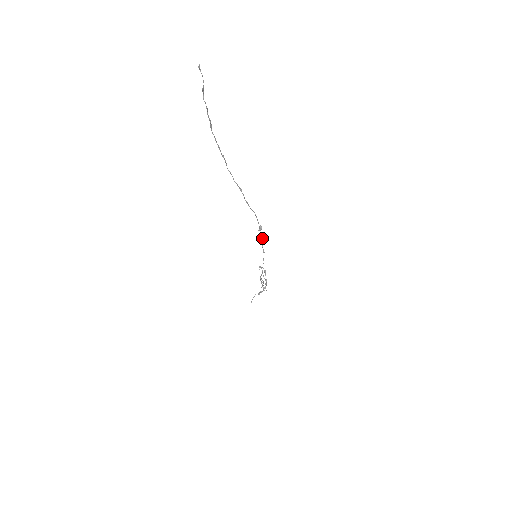
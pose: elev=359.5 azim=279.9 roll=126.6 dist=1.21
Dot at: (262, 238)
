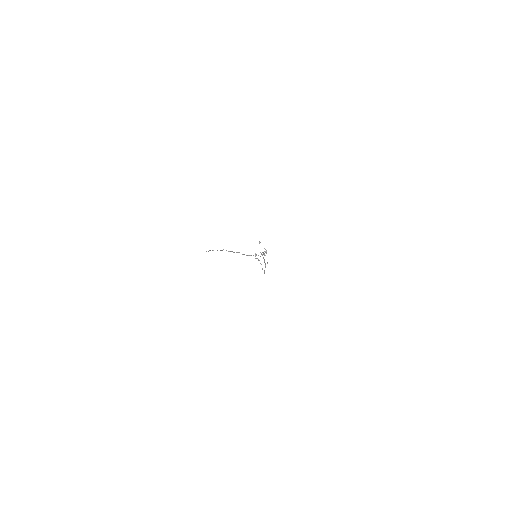
Dot at: (258, 259)
